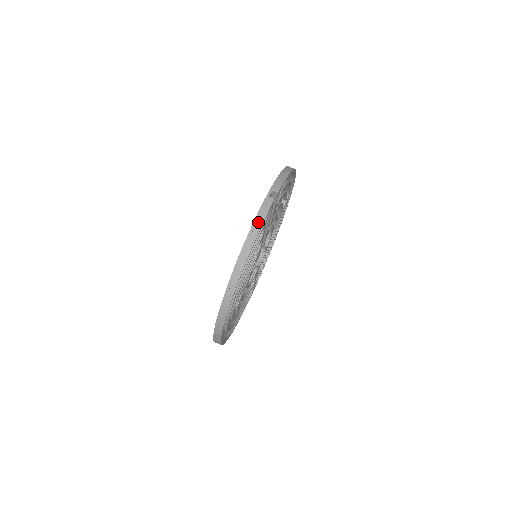
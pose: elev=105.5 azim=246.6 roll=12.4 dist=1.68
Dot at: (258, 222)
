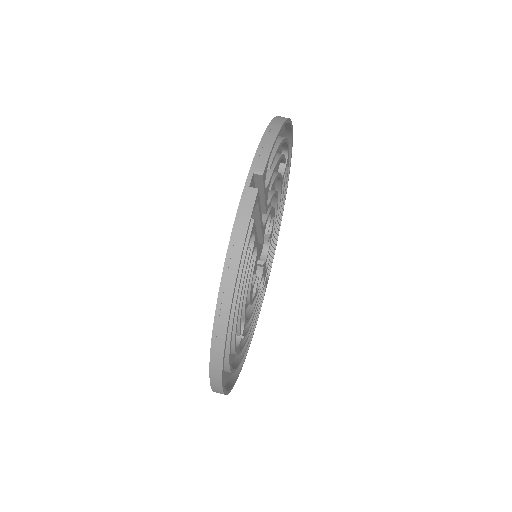
Dot at: (238, 235)
